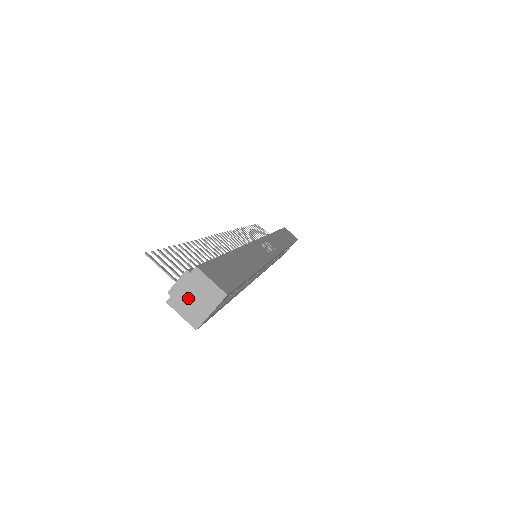
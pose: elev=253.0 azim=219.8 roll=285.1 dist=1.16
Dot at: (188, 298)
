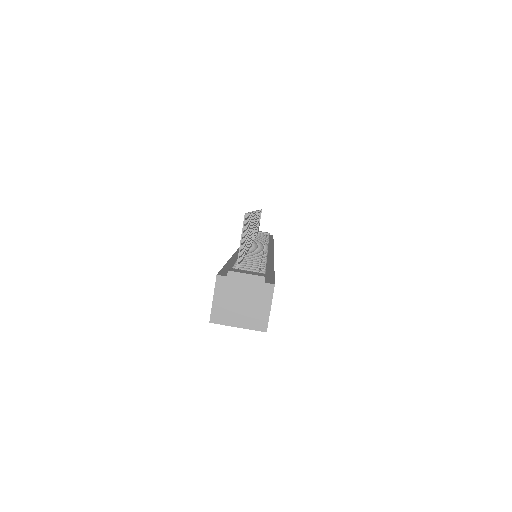
Dot at: (237, 295)
